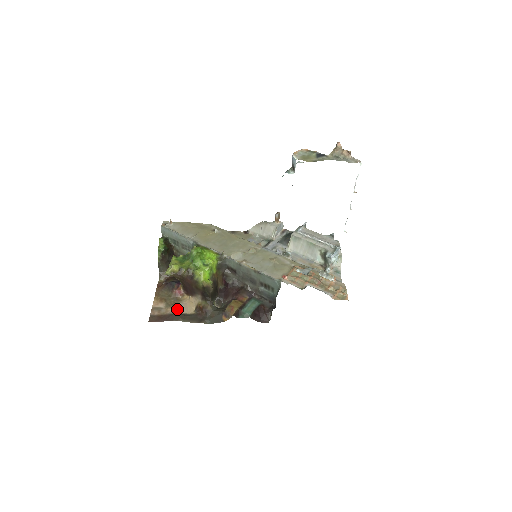
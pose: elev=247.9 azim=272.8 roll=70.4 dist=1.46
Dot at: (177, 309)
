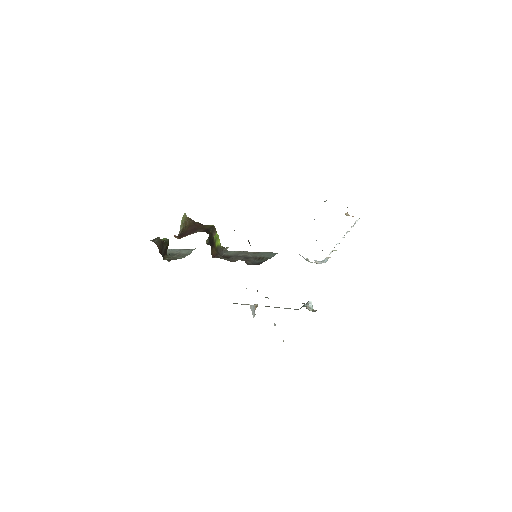
Dot at: occluded
